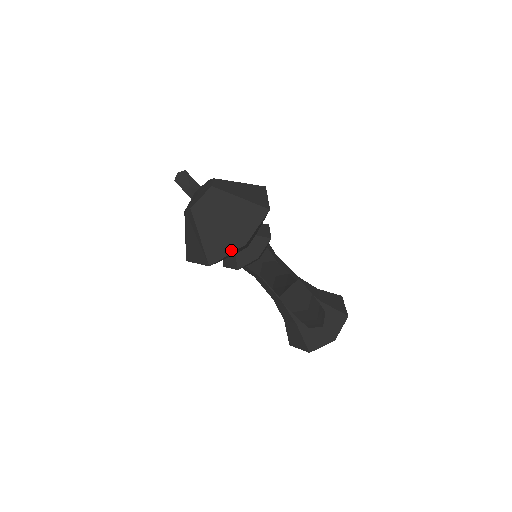
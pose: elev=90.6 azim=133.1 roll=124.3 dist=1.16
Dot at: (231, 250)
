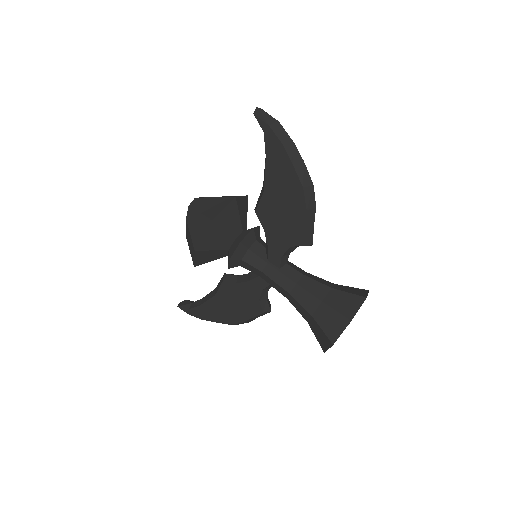
Dot at: (226, 204)
